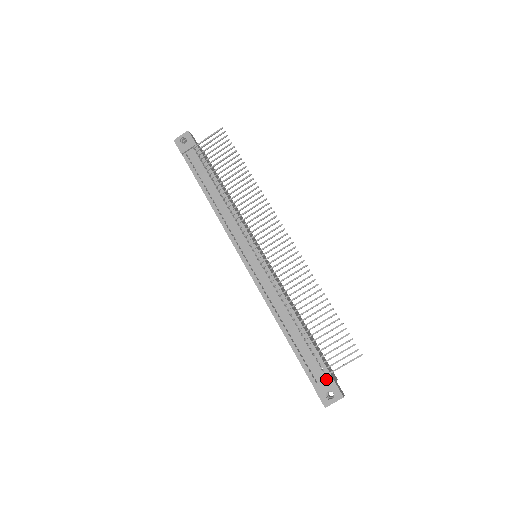
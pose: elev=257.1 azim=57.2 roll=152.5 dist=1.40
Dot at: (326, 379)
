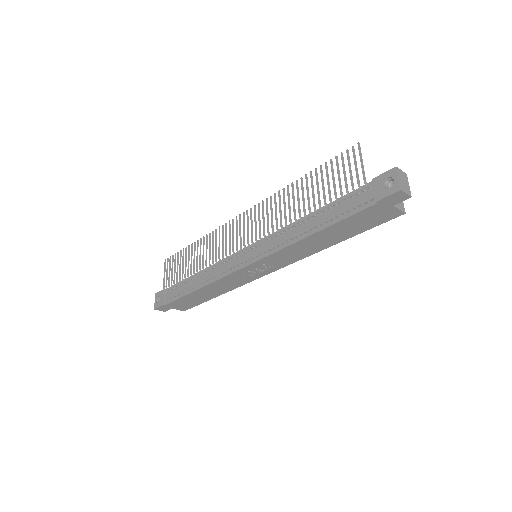
Dot at: (373, 188)
